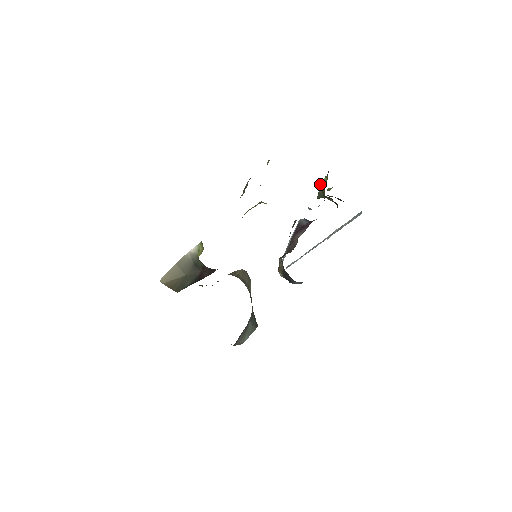
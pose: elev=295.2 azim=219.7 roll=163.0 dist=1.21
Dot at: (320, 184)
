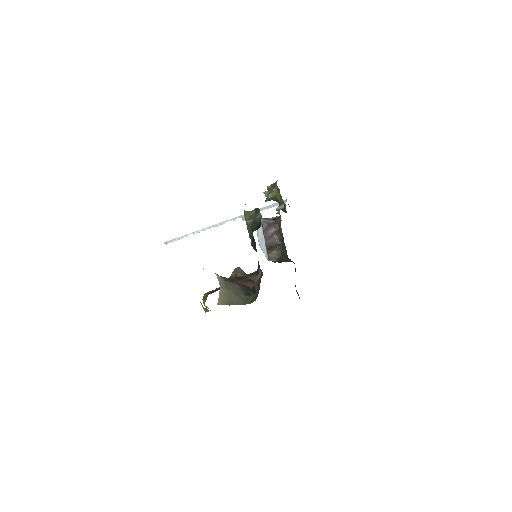
Dot at: (269, 193)
